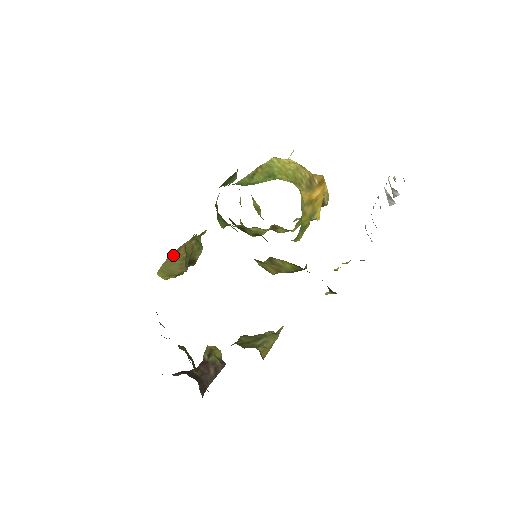
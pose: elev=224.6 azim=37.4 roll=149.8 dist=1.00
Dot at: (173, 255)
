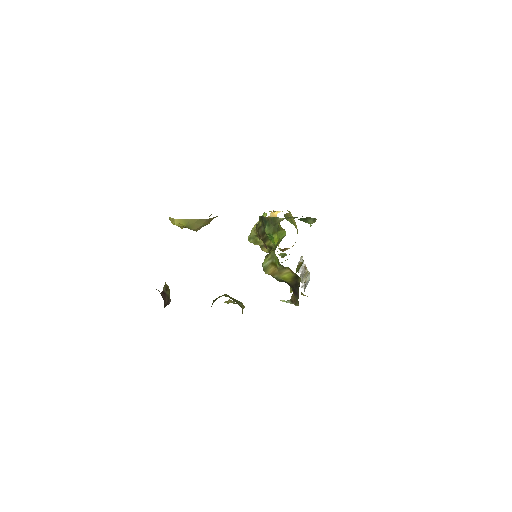
Dot at: (207, 219)
